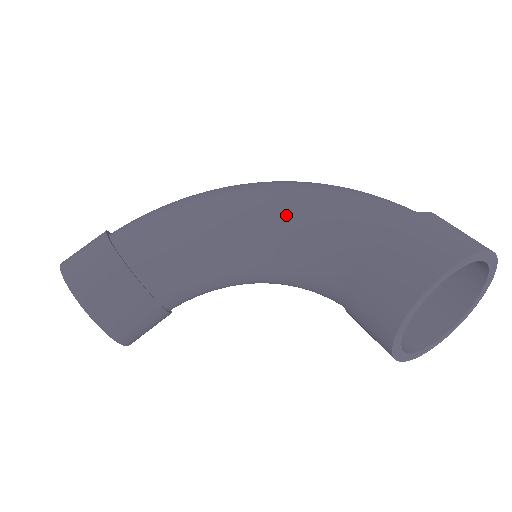
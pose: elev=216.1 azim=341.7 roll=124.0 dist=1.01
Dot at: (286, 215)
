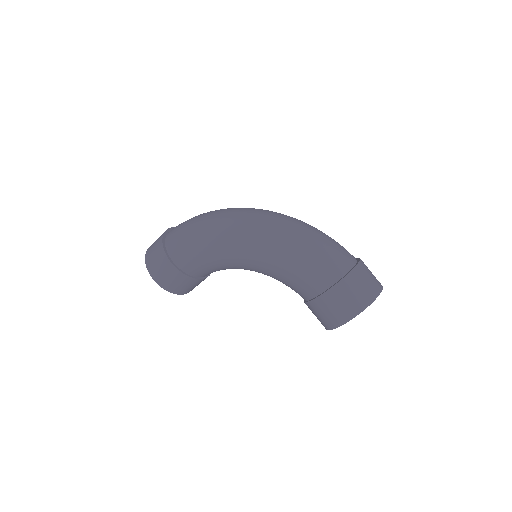
Dot at: (269, 266)
